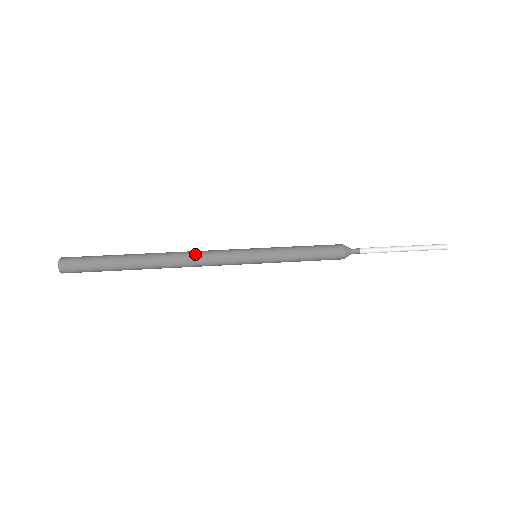
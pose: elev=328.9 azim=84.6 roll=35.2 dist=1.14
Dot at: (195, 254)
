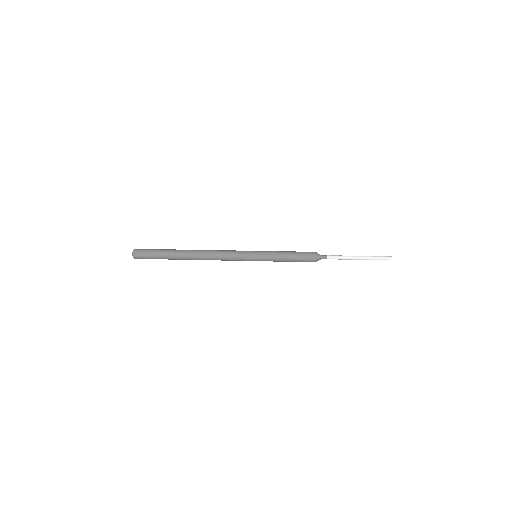
Dot at: (216, 251)
